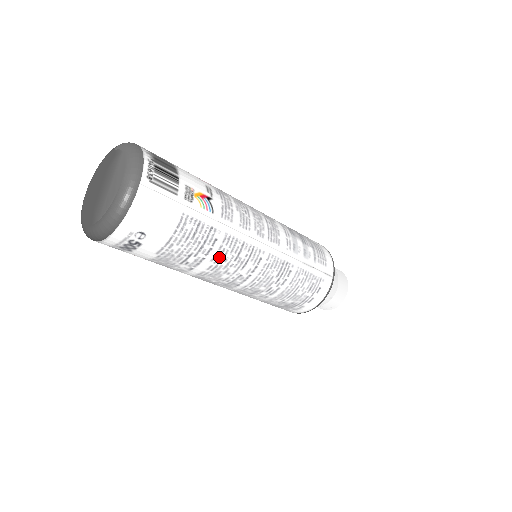
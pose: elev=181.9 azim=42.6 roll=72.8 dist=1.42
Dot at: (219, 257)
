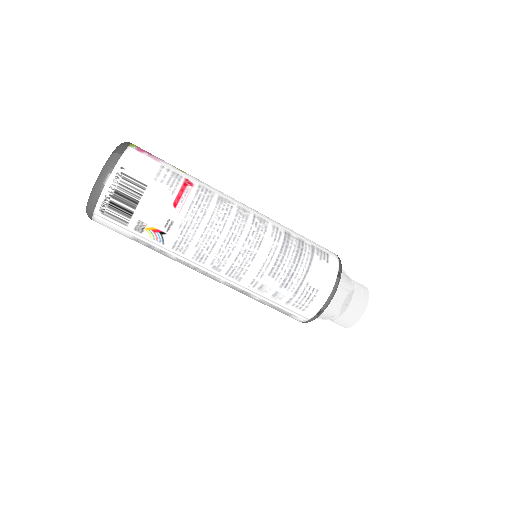
Dot at: occluded
